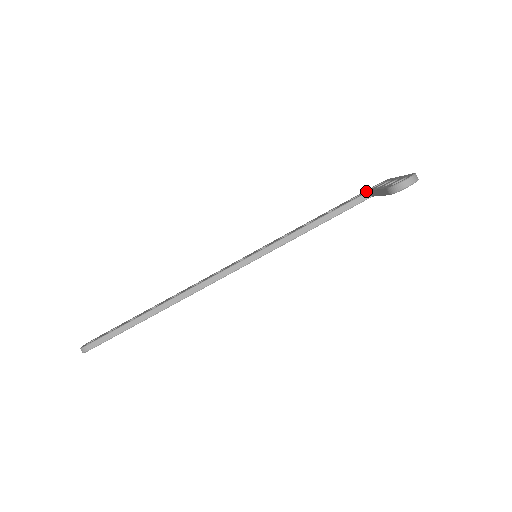
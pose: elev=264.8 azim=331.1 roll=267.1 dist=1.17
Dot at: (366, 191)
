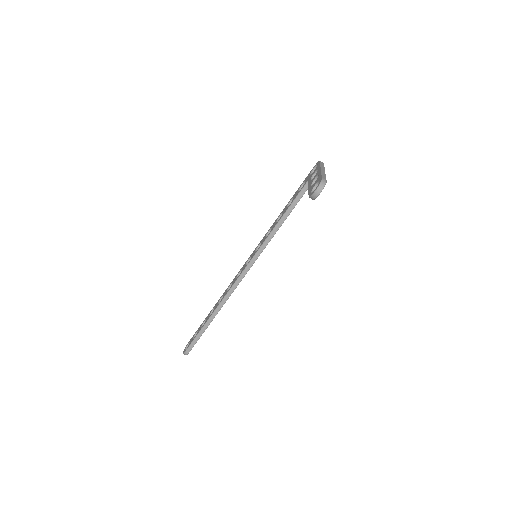
Dot at: (307, 178)
